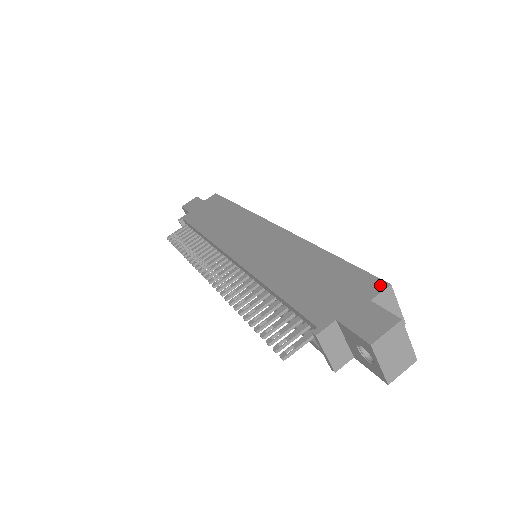
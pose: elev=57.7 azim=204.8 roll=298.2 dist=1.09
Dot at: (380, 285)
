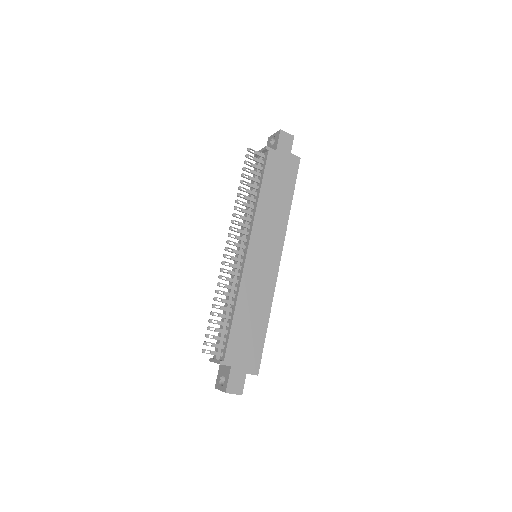
Dot at: (256, 371)
